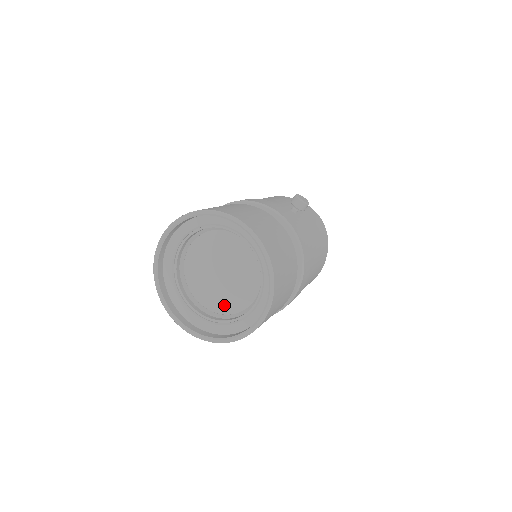
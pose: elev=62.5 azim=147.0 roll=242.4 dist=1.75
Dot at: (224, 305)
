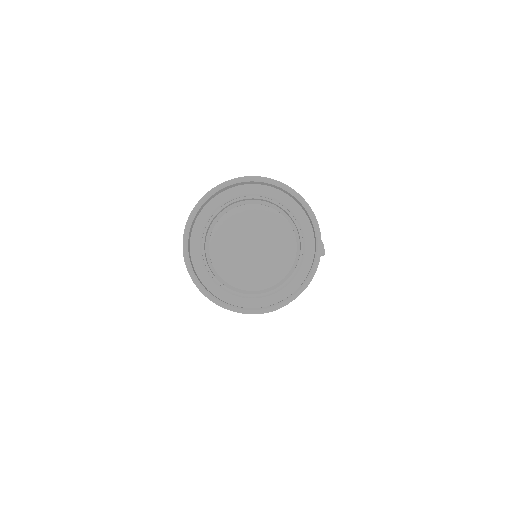
Dot at: (232, 272)
